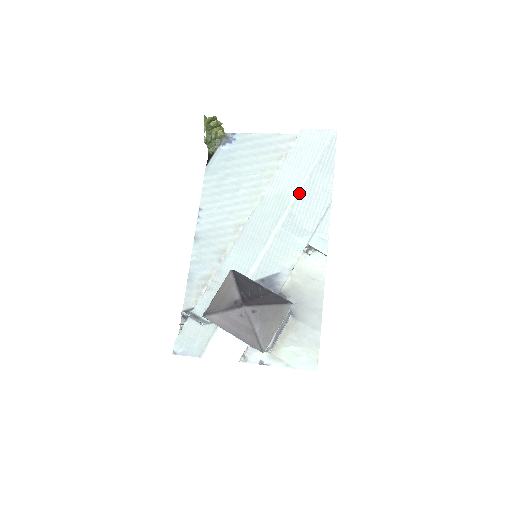
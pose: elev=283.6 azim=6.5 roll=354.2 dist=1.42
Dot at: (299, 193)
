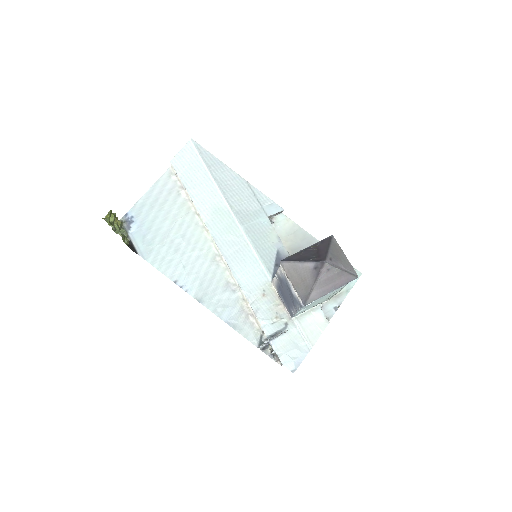
Dot at: (224, 196)
